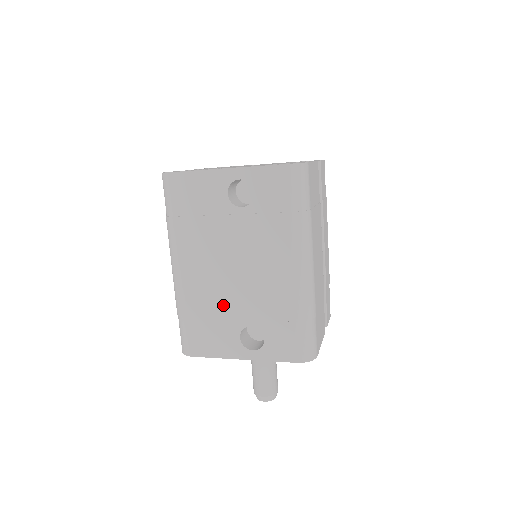
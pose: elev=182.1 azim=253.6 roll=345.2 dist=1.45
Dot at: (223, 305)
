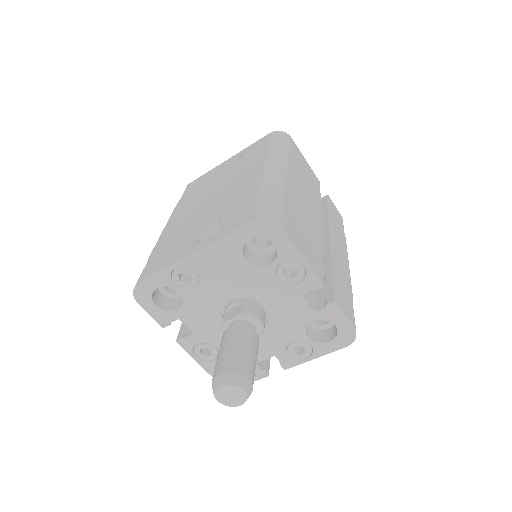
Dot at: (192, 224)
